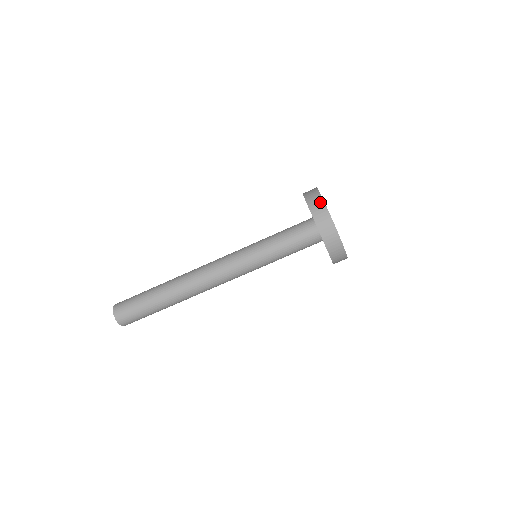
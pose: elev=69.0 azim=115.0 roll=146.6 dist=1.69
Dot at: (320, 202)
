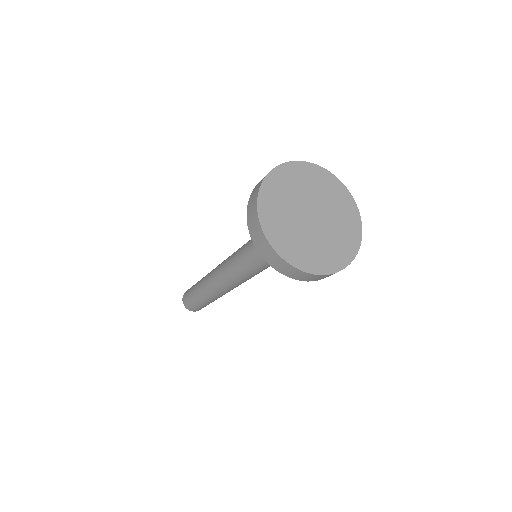
Dot at: (302, 274)
